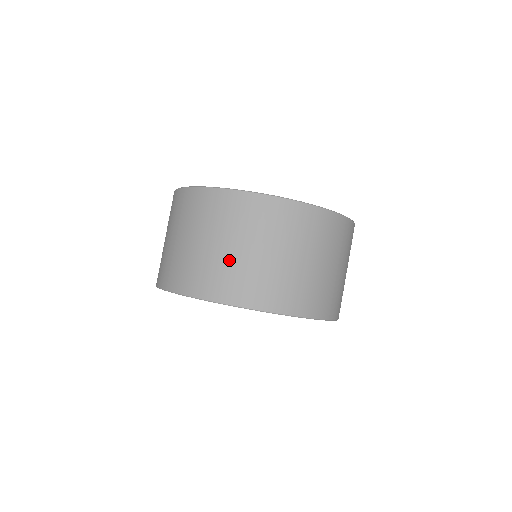
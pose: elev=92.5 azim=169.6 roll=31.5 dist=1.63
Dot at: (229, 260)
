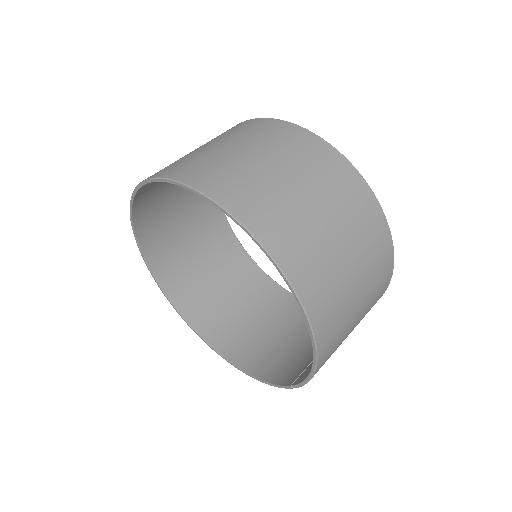
Dot at: (221, 155)
